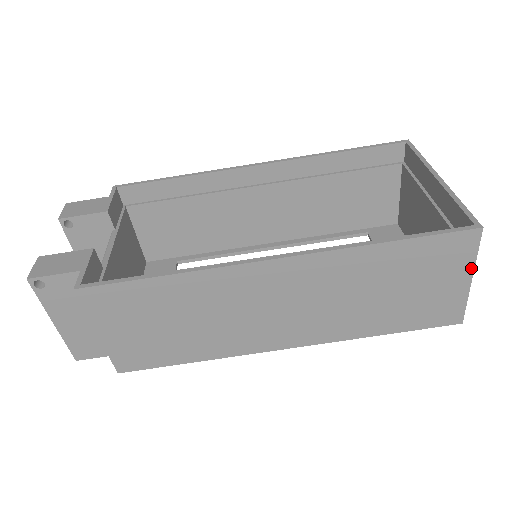
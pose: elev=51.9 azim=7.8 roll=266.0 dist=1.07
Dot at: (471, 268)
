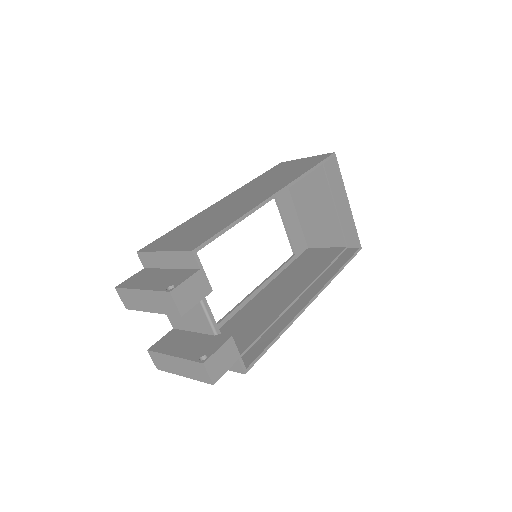
Dot at: occluded
